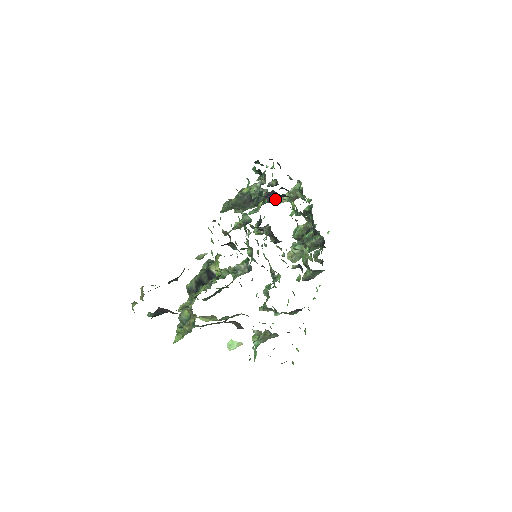
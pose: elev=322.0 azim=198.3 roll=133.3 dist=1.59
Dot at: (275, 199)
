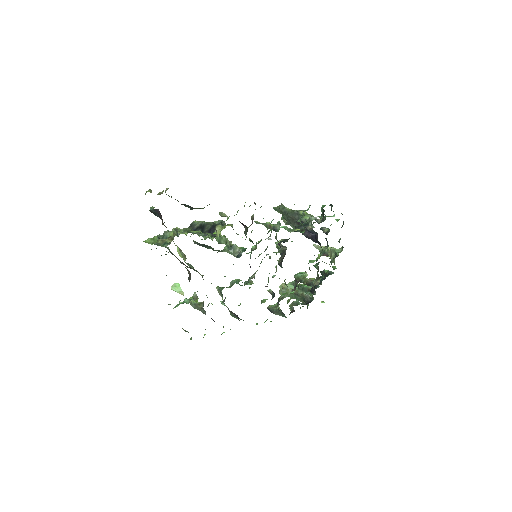
Dot at: (313, 240)
